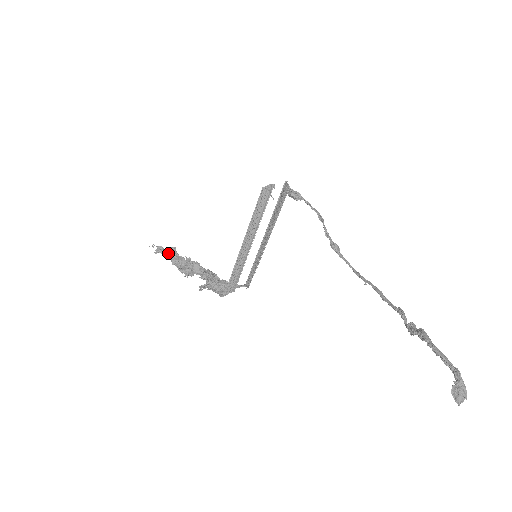
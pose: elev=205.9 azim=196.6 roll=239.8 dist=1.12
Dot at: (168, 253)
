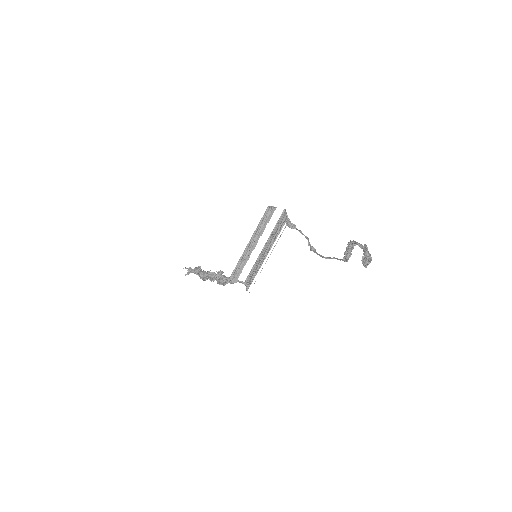
Dot at: occluded
